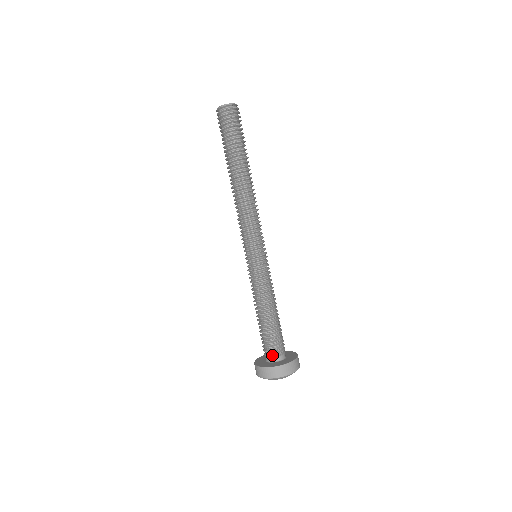
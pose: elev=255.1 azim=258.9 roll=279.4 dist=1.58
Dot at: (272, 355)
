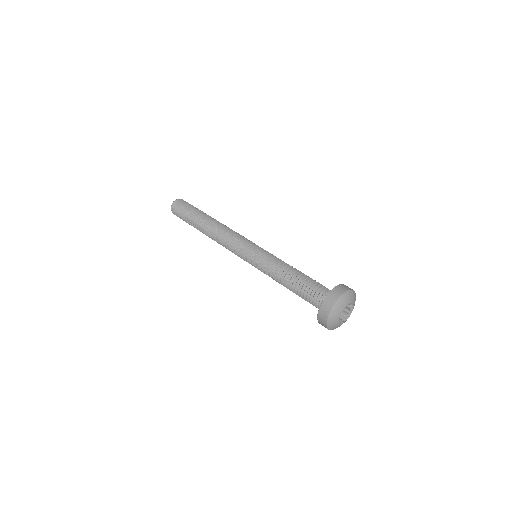
Dot at: (322, 298)
